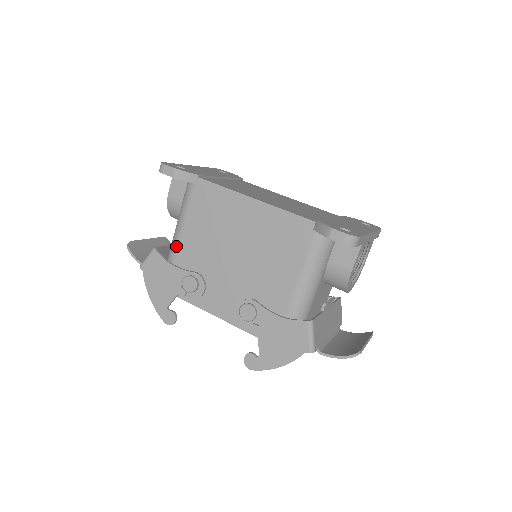
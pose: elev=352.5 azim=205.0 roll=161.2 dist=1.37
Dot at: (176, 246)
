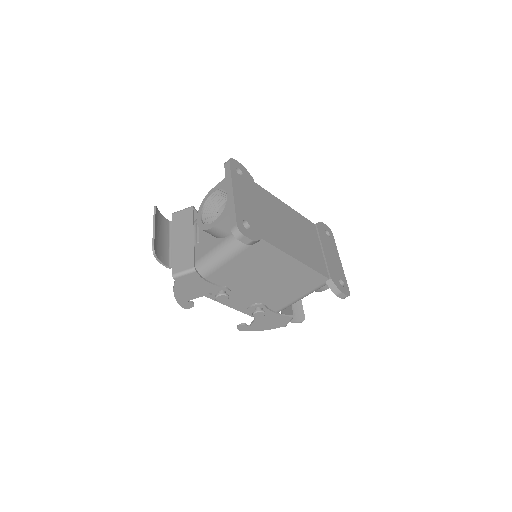
Dot at: (214, 269)
